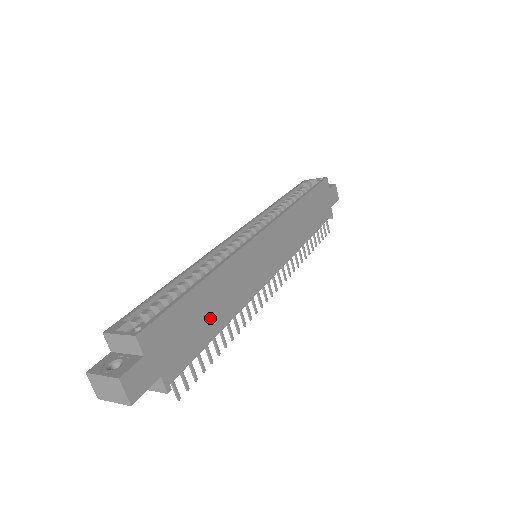
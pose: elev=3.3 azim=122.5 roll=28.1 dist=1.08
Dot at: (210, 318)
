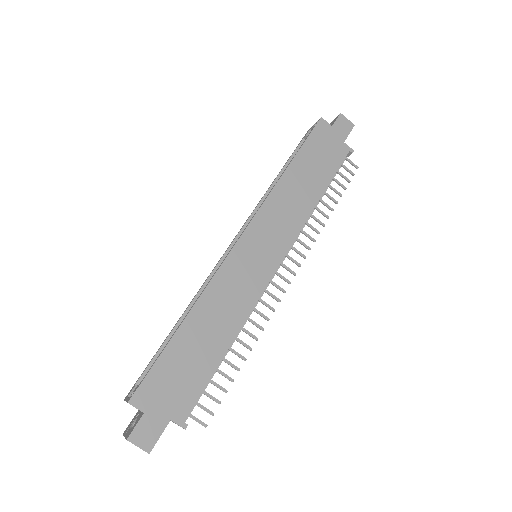
Dot at: (207, 349)
